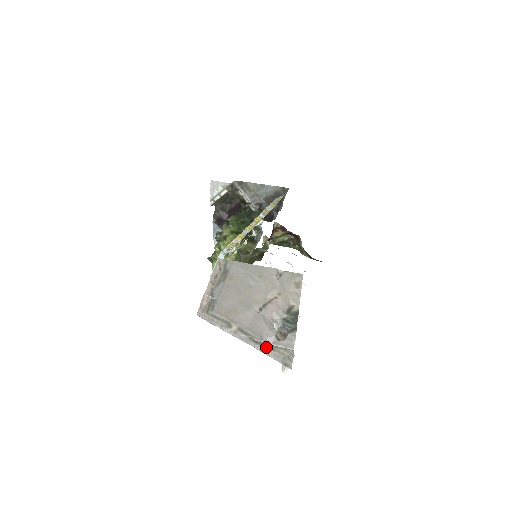
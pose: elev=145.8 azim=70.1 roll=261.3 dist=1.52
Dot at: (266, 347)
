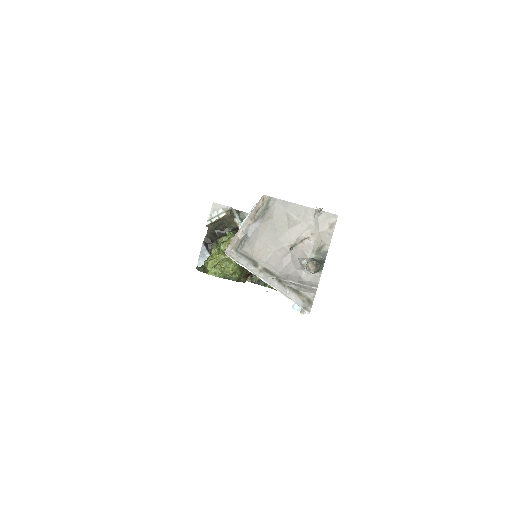
Dot at: (289, 288)
